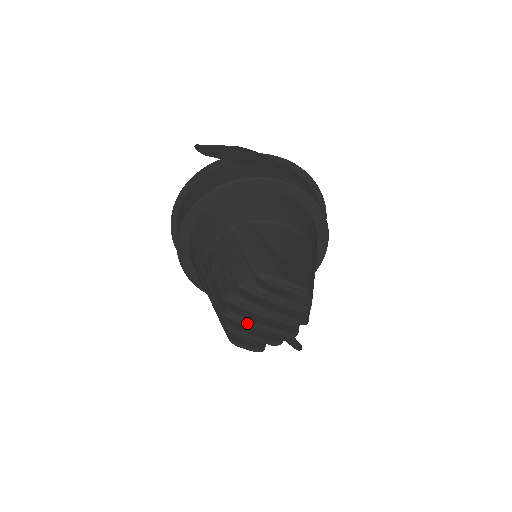
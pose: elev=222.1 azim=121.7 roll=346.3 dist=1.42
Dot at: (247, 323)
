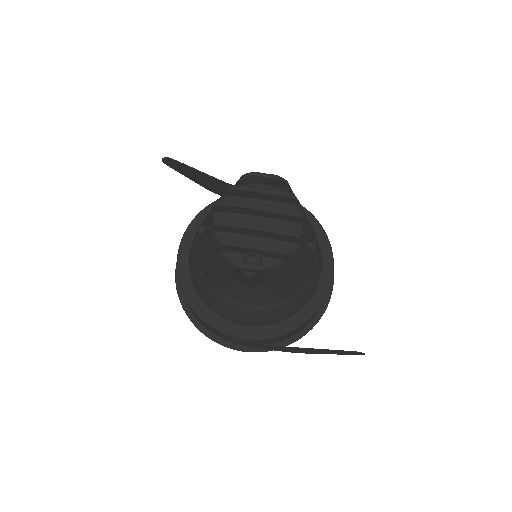
Dot at: (236, 226)
